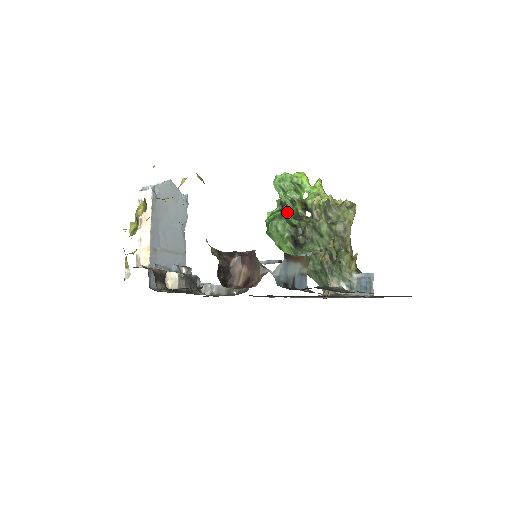
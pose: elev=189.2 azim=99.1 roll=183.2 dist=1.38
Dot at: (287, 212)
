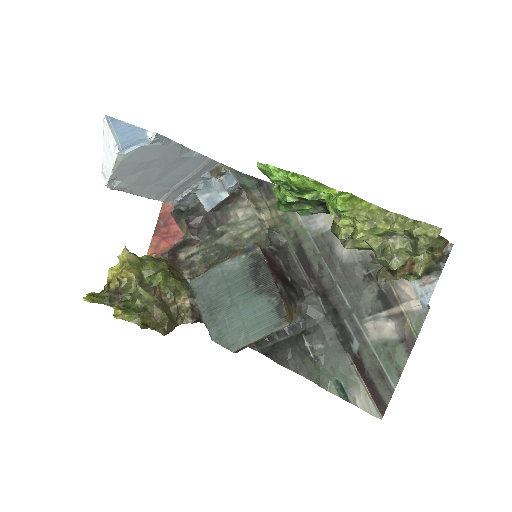
Dot at: occluded
